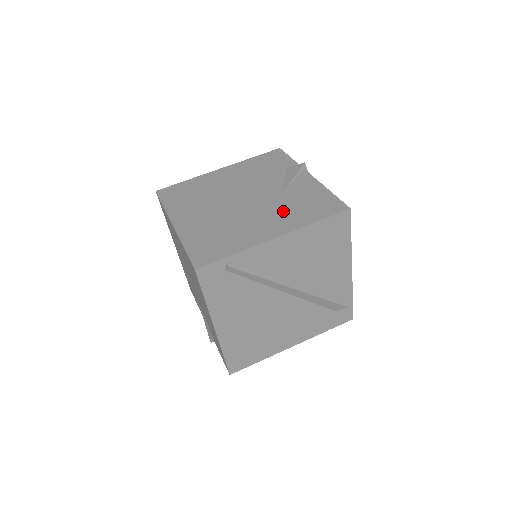
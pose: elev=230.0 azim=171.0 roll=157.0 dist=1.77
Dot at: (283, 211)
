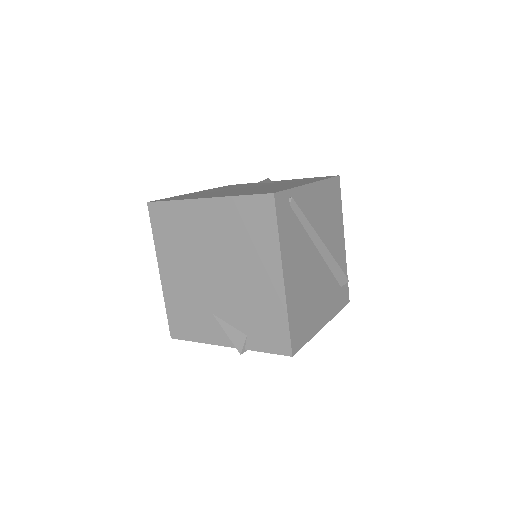
Dot at: (292, 182)
